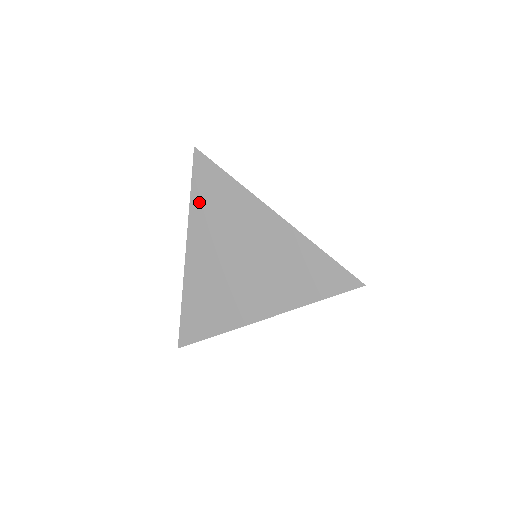
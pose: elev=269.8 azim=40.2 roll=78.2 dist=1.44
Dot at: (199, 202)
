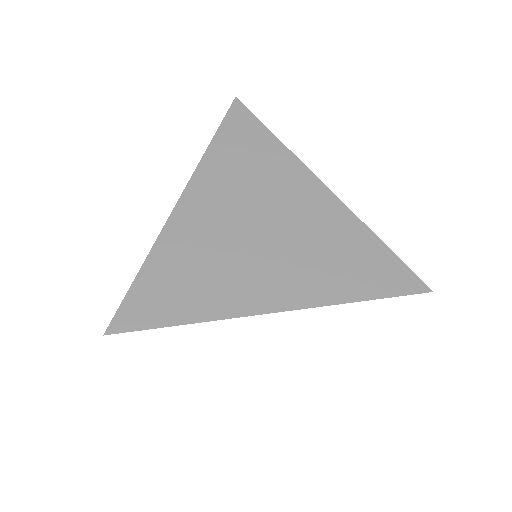
Dot at: (222, 149)
